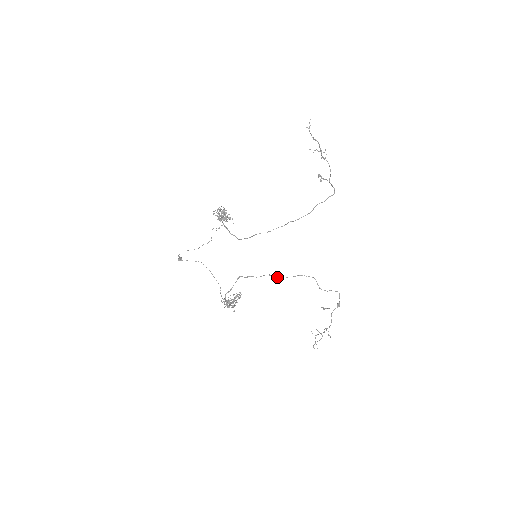
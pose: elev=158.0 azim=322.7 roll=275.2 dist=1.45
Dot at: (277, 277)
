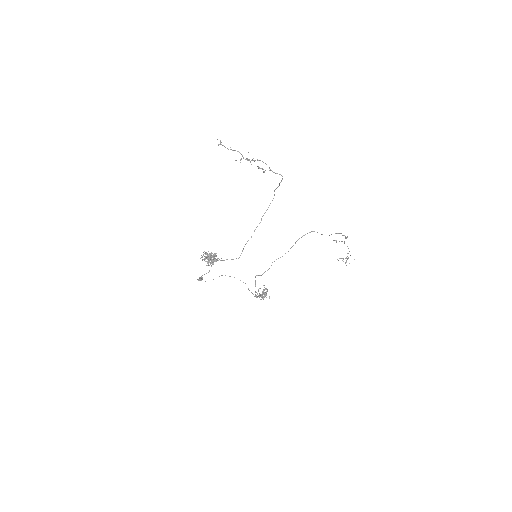
Dot at: occluded
